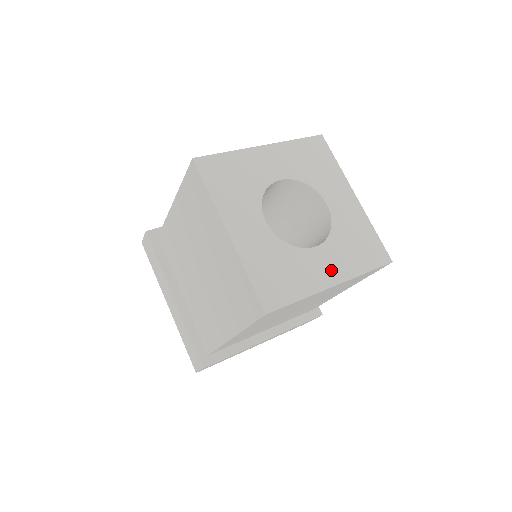
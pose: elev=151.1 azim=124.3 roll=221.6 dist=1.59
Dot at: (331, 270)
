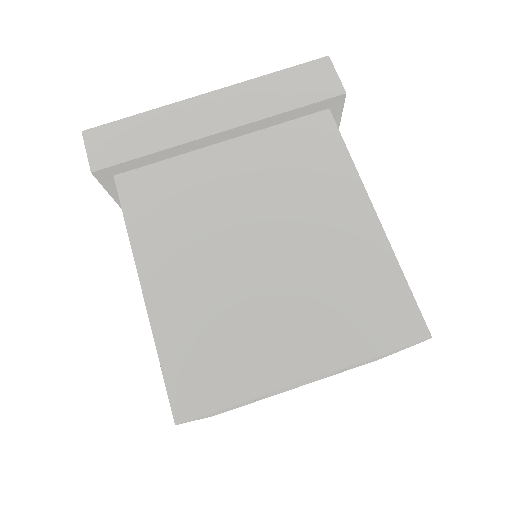
Dot at: occluded
